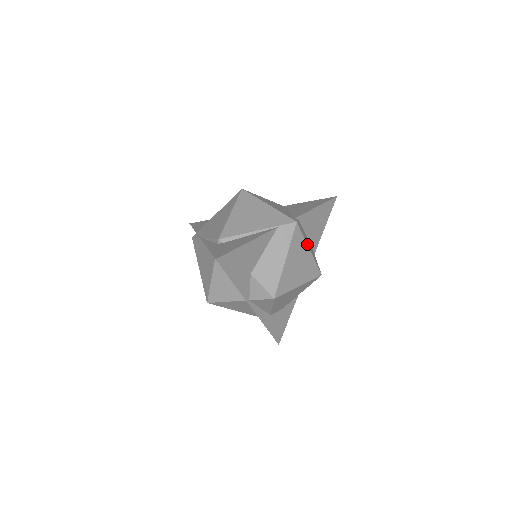
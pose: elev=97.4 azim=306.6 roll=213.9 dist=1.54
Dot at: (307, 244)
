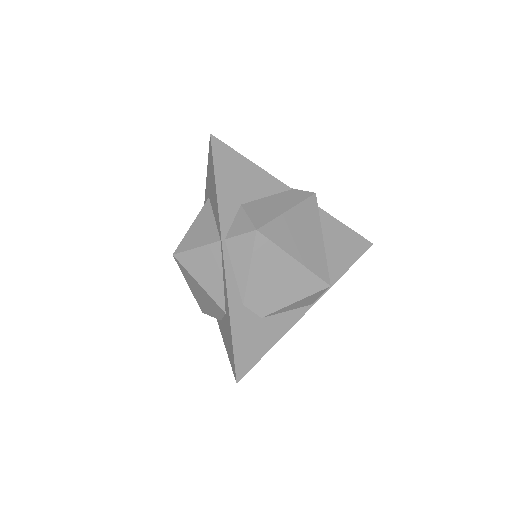
Dot at: (321, 229)
